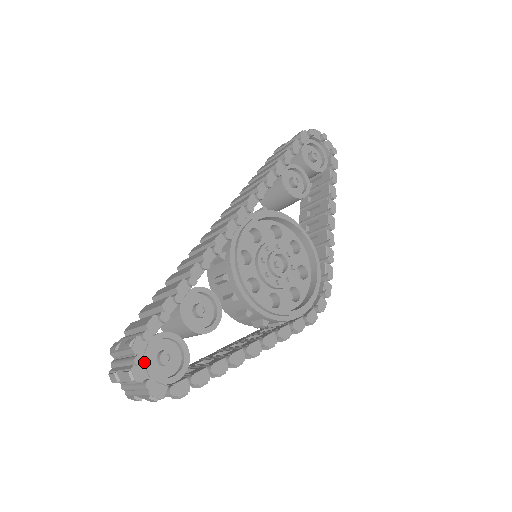
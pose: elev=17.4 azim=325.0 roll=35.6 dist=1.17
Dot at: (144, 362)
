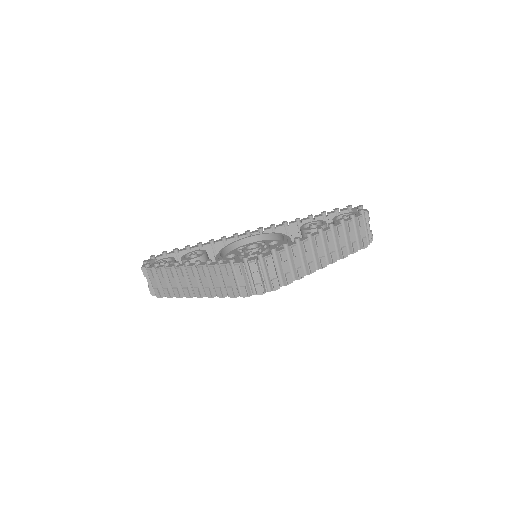
Dot at: (153, 256)
